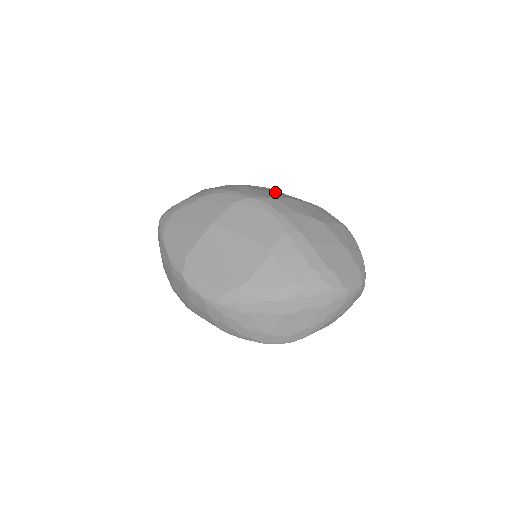
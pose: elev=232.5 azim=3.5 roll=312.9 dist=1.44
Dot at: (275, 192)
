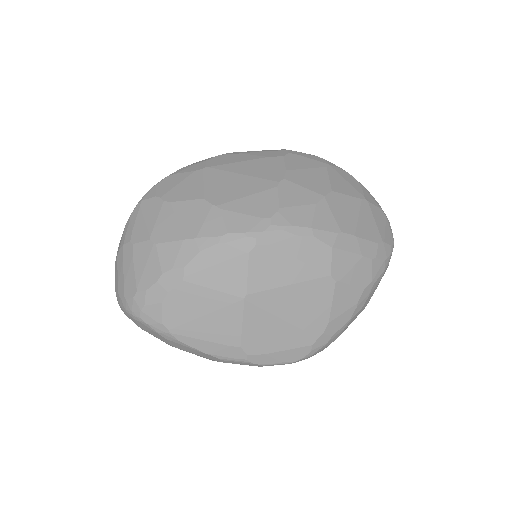
Dot at: (242, 180)
